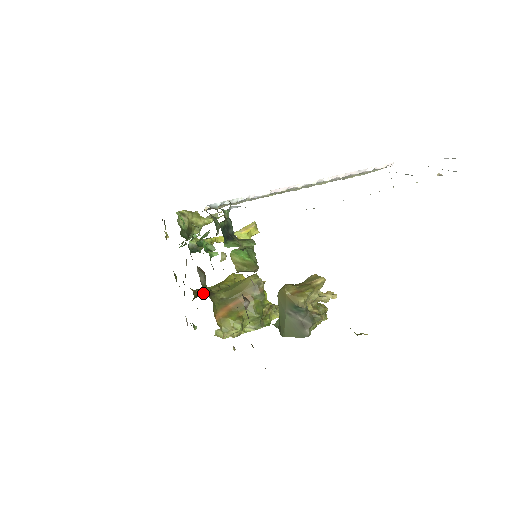
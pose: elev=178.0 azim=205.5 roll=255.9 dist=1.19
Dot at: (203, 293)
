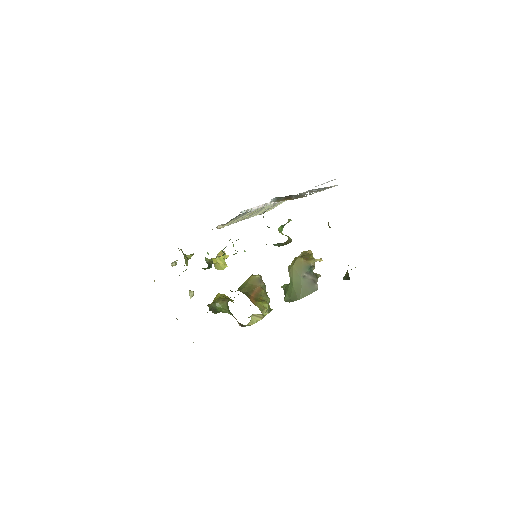
Dot at: (213, 306)
